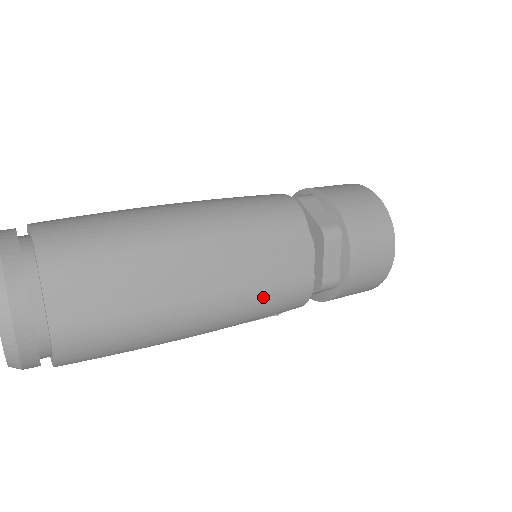
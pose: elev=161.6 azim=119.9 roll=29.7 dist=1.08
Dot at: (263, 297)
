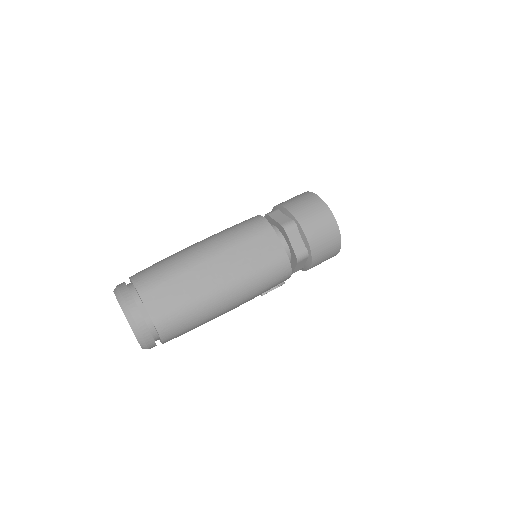
Dot at: (258, 274)
